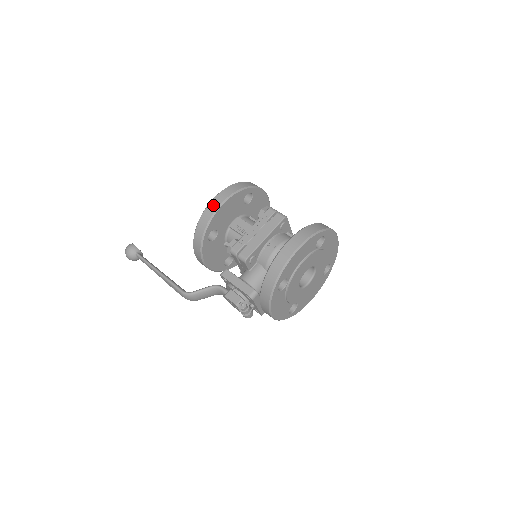
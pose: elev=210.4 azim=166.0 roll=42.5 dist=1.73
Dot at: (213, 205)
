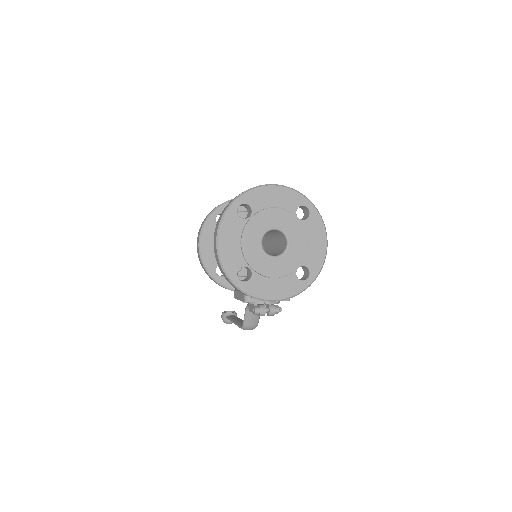
Dot at: (198, 253)
